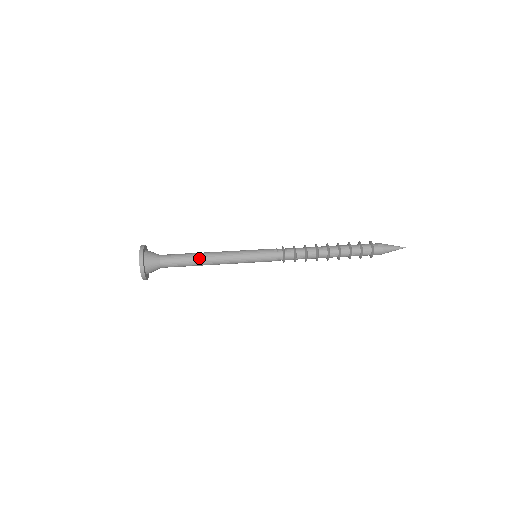
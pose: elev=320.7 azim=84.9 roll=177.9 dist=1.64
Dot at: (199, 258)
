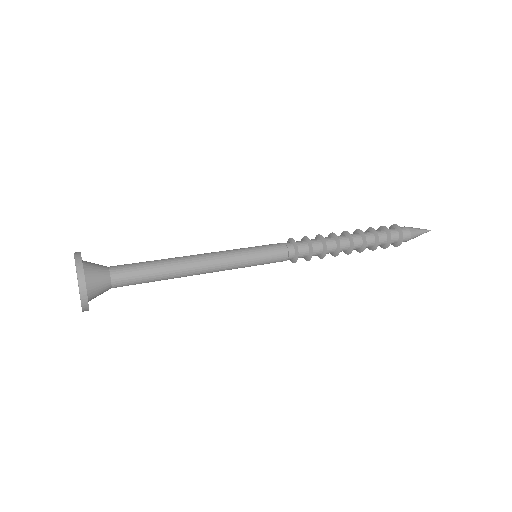
Dot at: (174, 260)
